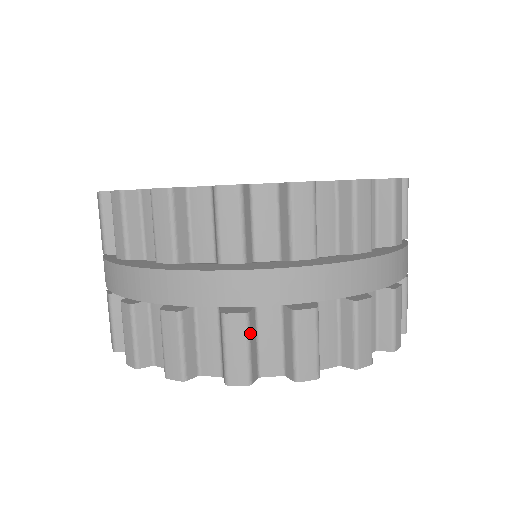
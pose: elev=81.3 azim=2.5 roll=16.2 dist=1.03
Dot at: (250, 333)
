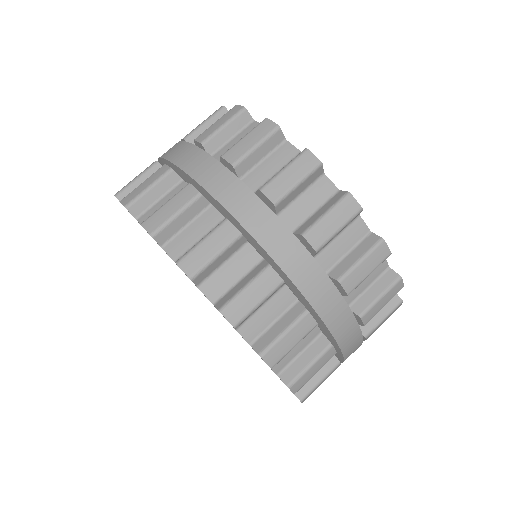
Dot at: (189, 208)
